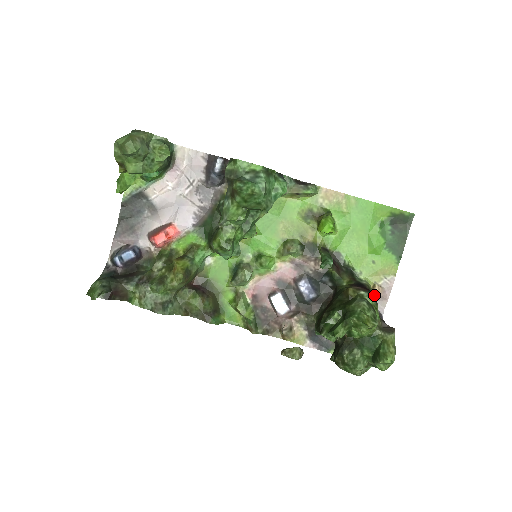
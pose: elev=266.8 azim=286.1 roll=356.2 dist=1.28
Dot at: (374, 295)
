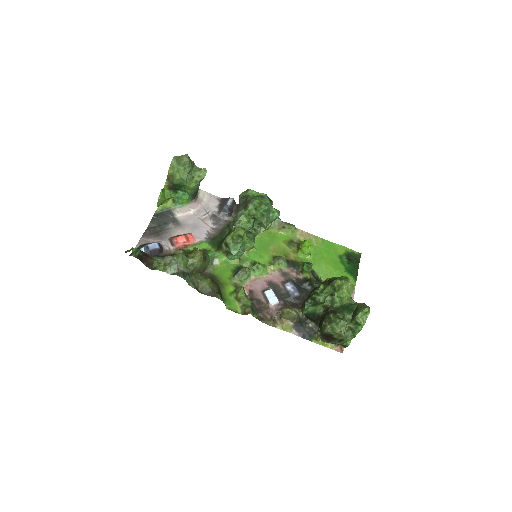
Dot at: occluded
